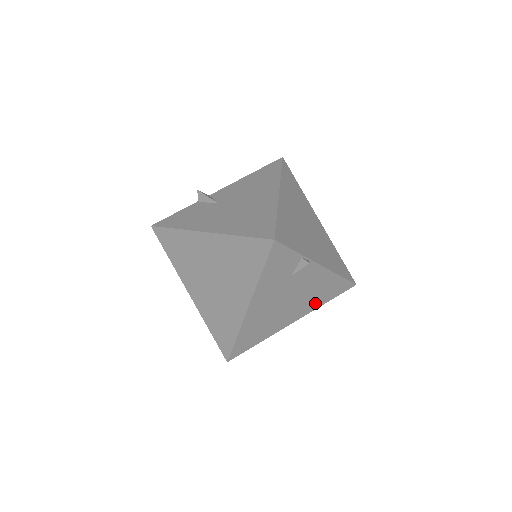
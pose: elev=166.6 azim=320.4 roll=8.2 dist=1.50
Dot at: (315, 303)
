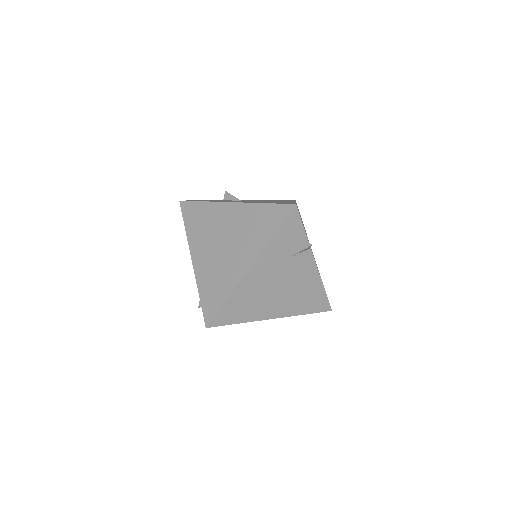
Dot at: (296, 307)
